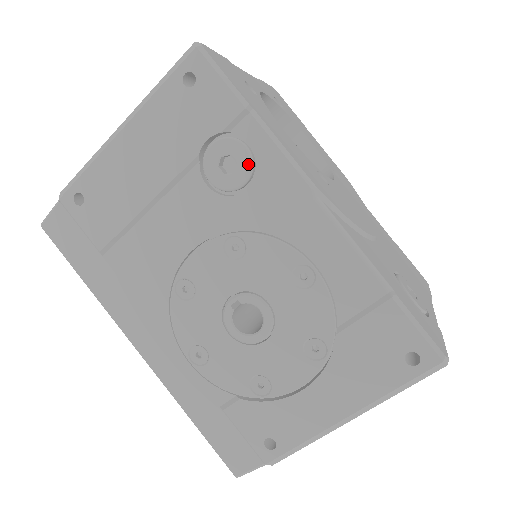
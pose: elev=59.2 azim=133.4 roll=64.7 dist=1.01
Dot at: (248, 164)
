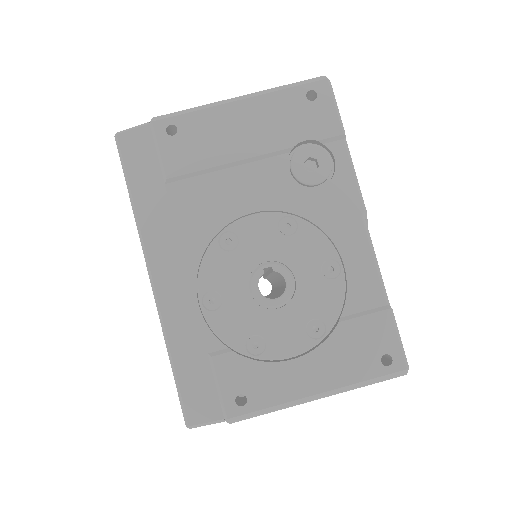
Dot at: (327, 171)
